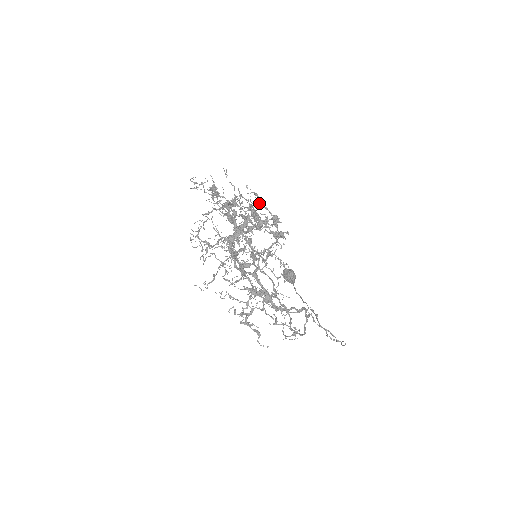
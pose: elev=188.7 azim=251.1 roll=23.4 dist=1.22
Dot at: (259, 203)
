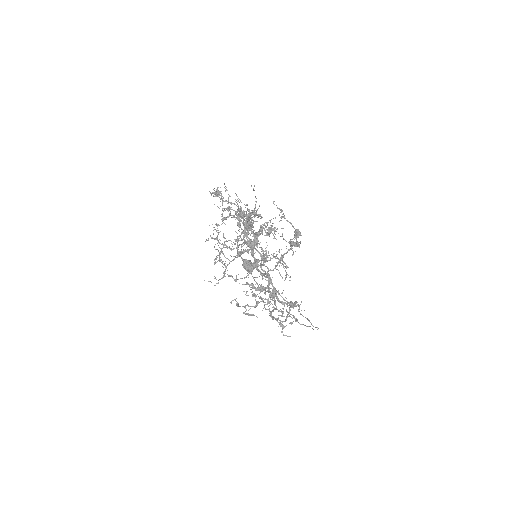
Dot at: (284, 218)
